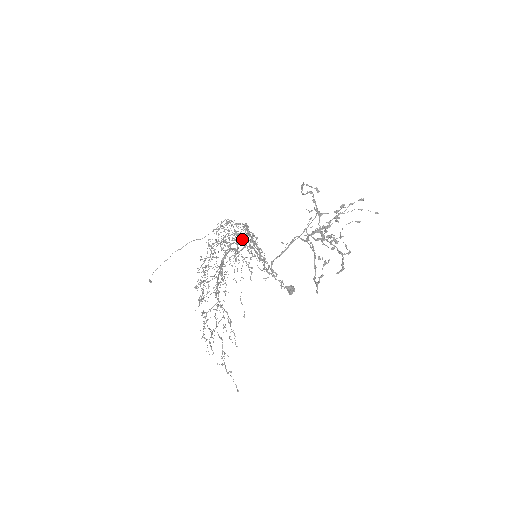
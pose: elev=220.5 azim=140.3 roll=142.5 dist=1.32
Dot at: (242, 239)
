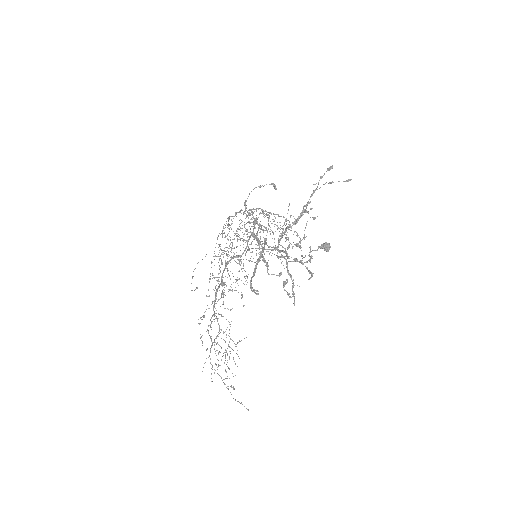
Dot at: occluded
